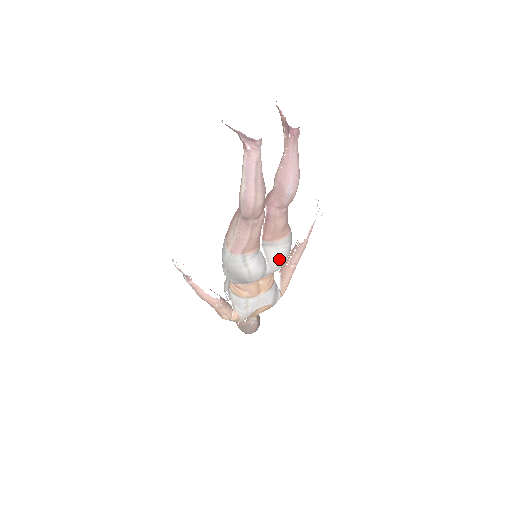
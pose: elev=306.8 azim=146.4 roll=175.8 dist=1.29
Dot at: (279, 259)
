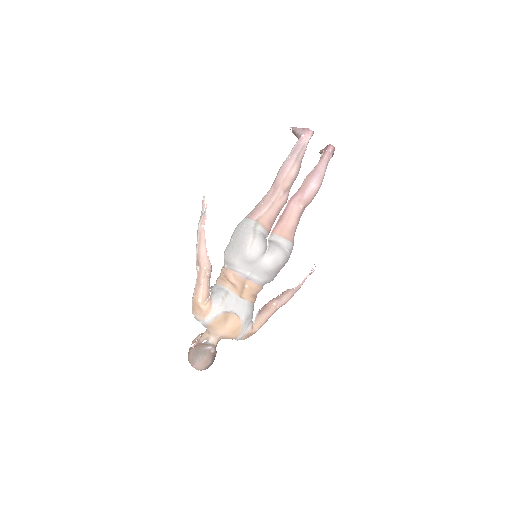
Dot at: (278, 252)
